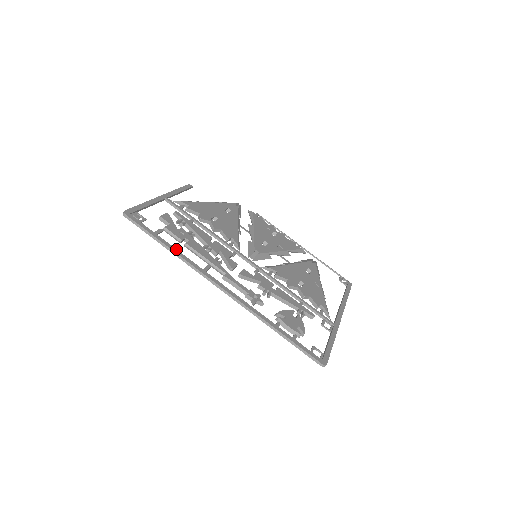
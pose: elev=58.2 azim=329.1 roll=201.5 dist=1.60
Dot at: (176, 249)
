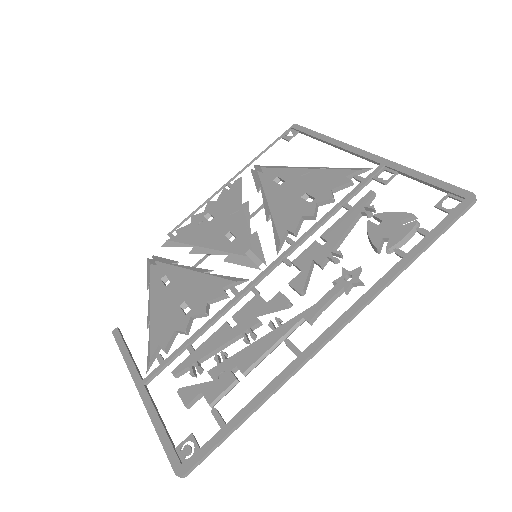
Dot at: (257, 396)
